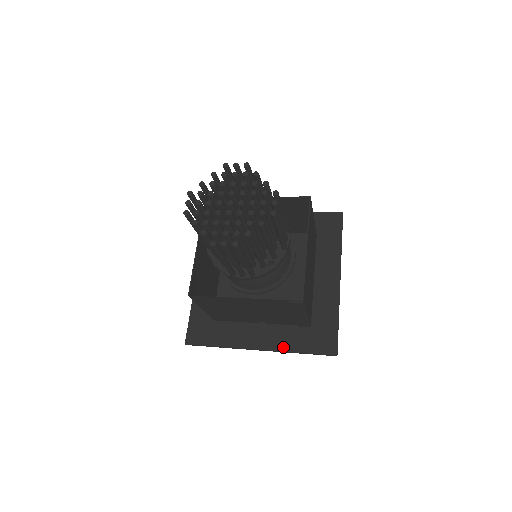
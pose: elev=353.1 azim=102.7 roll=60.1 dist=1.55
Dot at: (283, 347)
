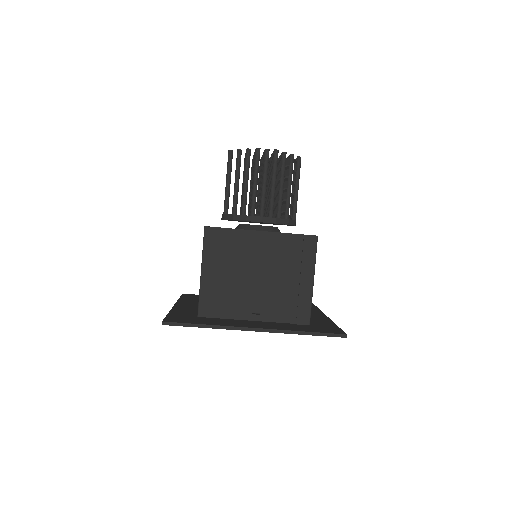
Dot at: (284, 329)
